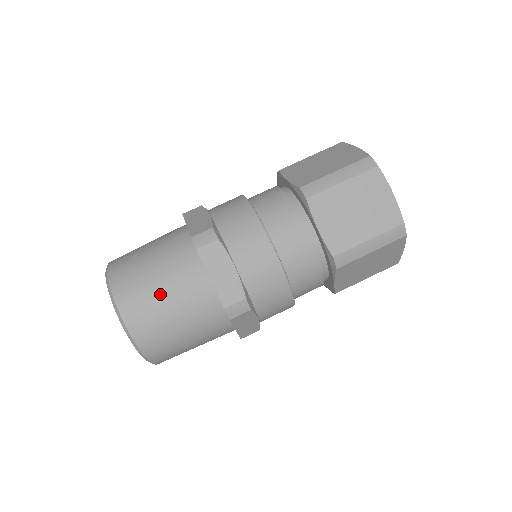
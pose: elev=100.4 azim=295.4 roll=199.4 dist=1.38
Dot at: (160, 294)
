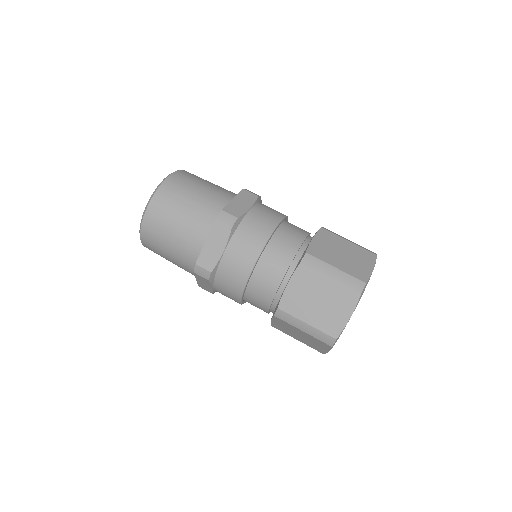
Dot at: (176, 219)
